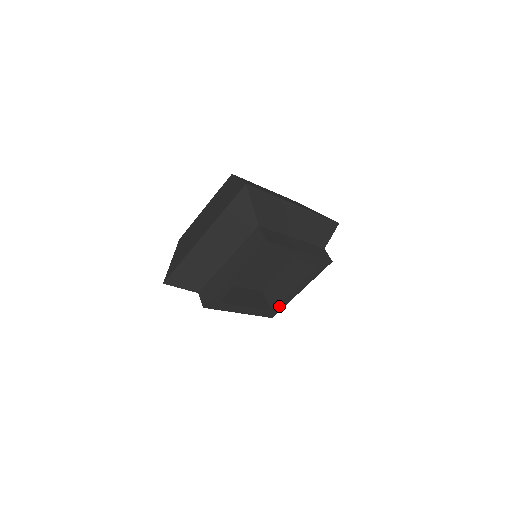
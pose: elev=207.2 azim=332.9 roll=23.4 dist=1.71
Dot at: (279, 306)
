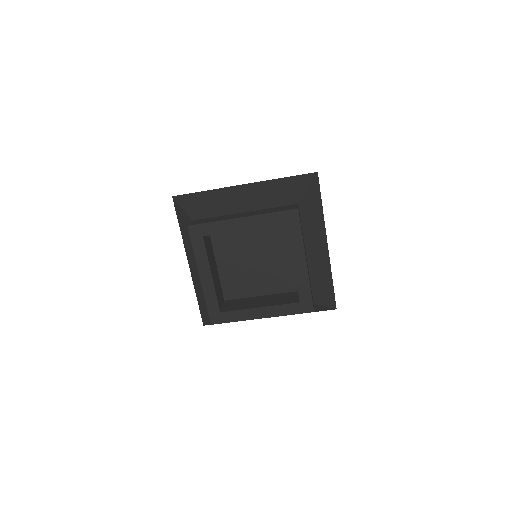
Dot at: (230, 315)
